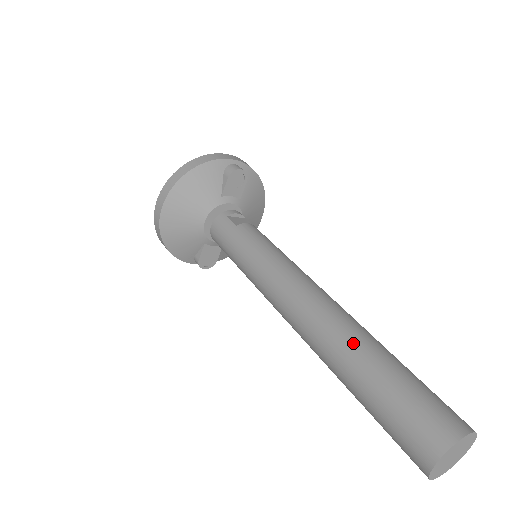
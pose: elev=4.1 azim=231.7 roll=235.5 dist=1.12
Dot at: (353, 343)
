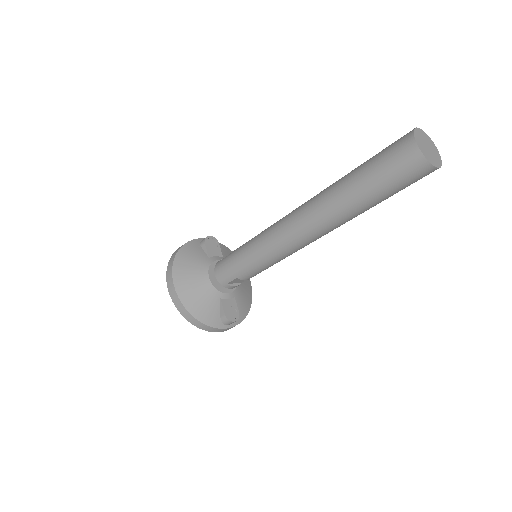
Dot at: (335, 183)
